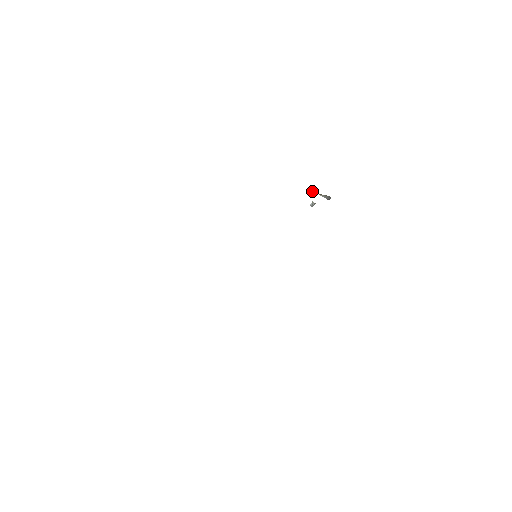
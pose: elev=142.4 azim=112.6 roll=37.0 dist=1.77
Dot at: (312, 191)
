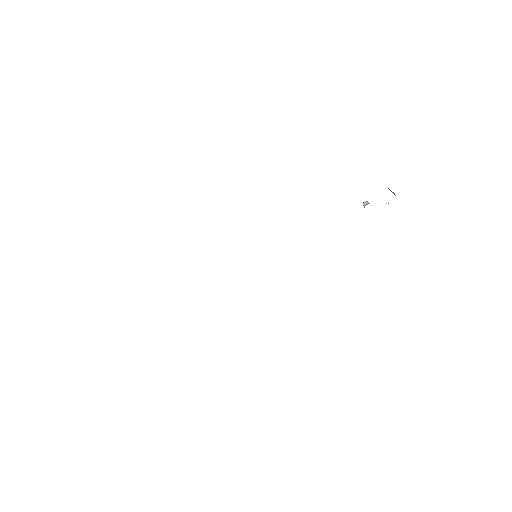
Dot at: occluded
